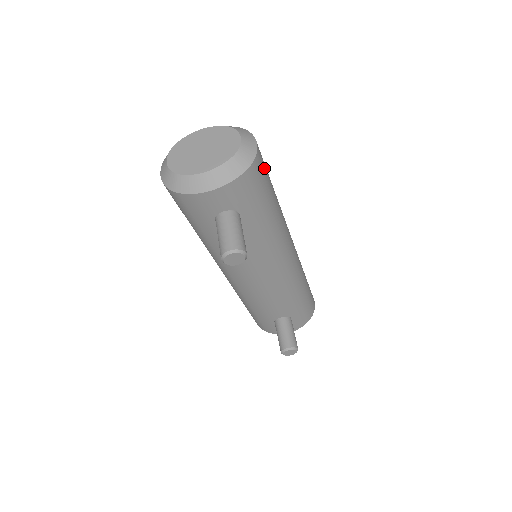
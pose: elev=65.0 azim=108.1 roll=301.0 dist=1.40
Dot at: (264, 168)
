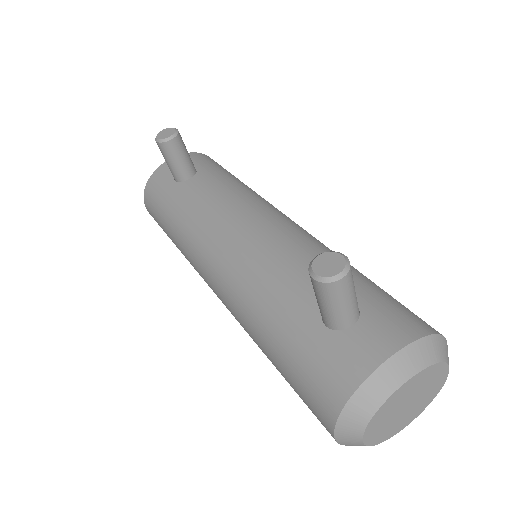
Dot at: occluded
